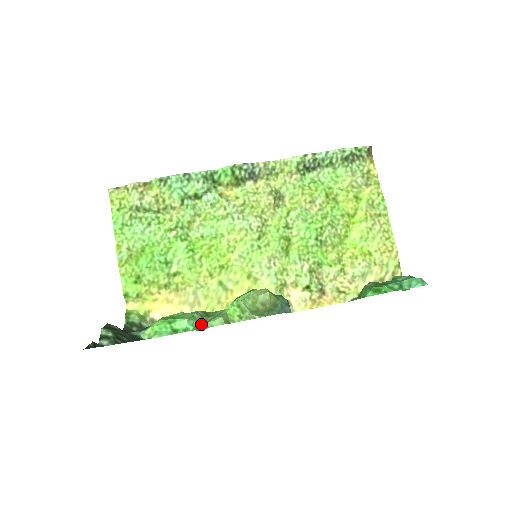
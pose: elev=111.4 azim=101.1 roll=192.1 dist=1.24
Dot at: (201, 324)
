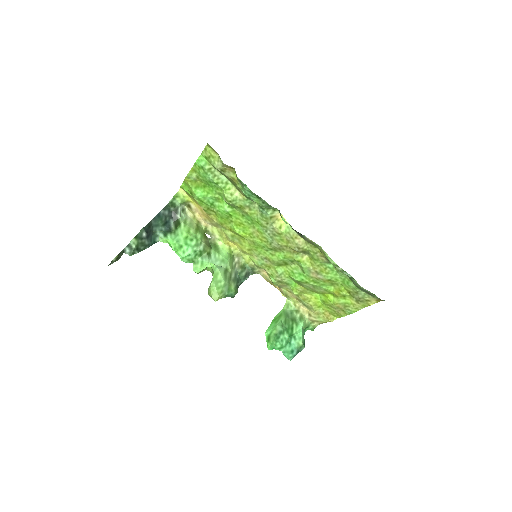
Dot at: (189, 262)
